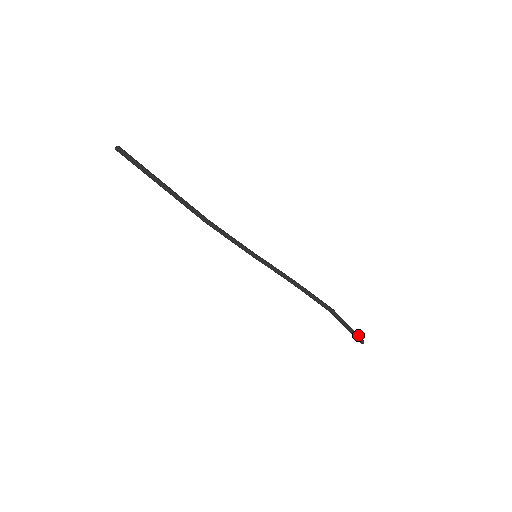
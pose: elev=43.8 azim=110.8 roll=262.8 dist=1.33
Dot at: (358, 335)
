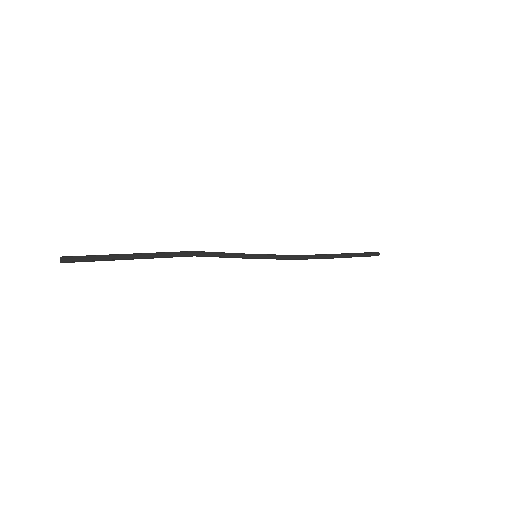
Dot at: (373, 254)
